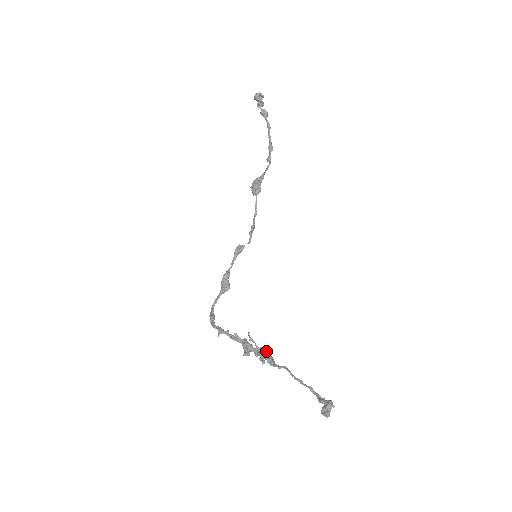
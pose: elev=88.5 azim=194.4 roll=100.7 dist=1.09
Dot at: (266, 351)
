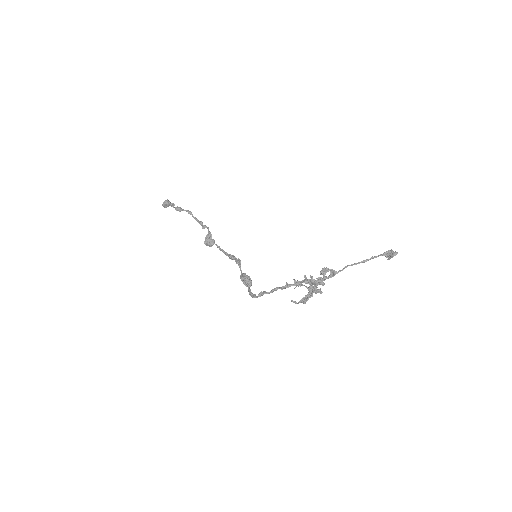
Dot at: occluded
